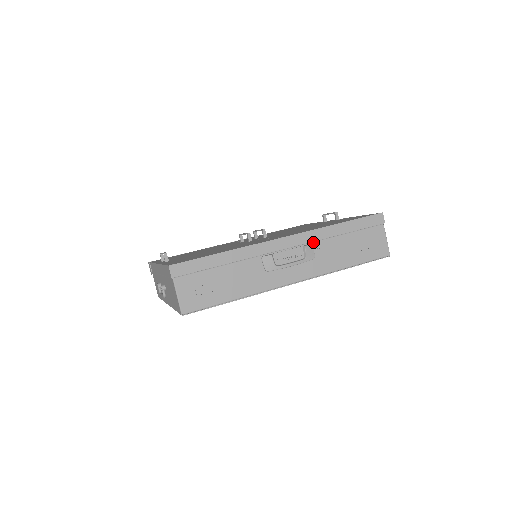
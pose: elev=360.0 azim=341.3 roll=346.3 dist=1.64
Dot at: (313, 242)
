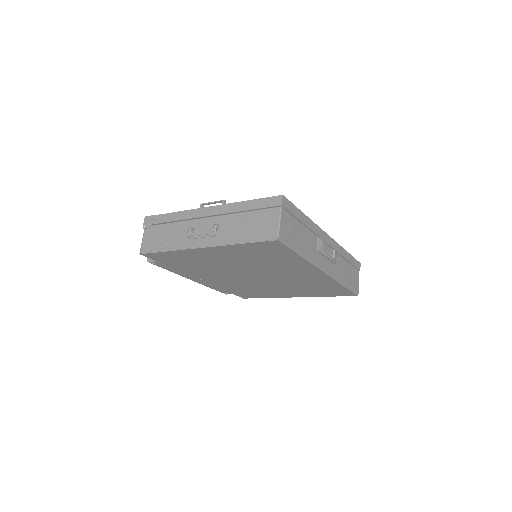
Dot at: (336, 252)
